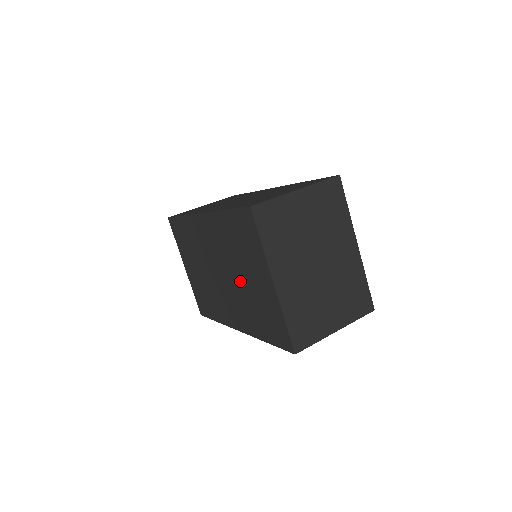
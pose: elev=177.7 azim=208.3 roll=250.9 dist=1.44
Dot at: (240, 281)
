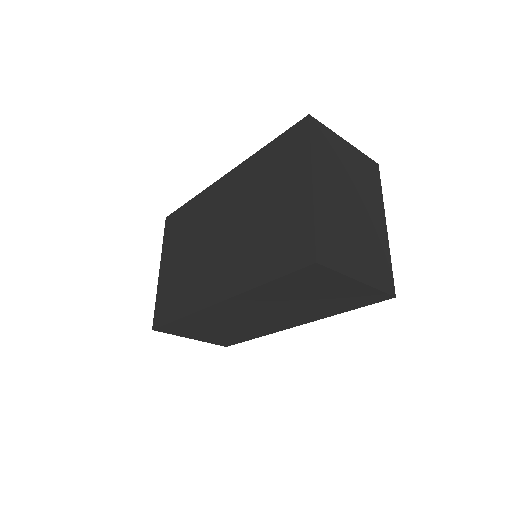
Dot at: (254, 219)
